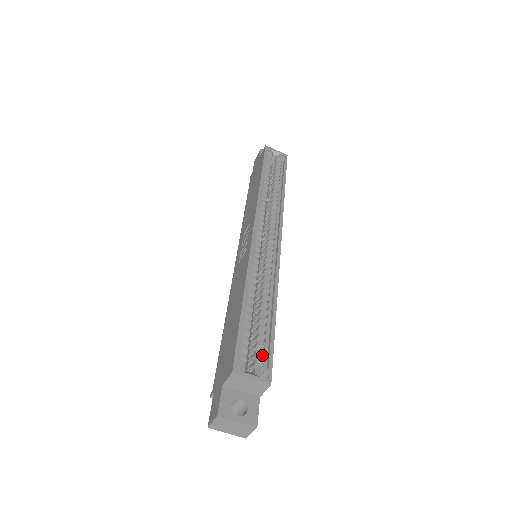
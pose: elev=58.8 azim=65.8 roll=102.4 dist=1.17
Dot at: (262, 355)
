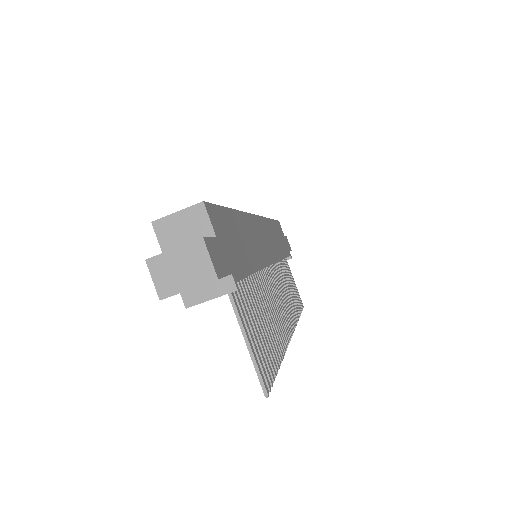
Dot at: occluded
